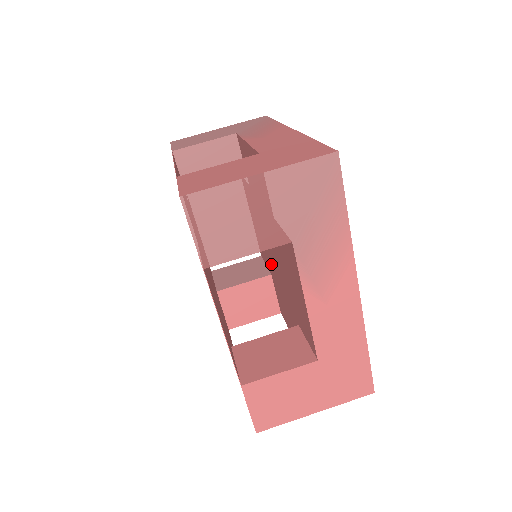
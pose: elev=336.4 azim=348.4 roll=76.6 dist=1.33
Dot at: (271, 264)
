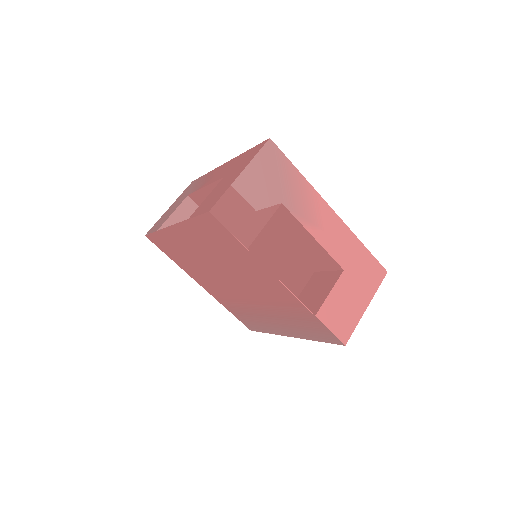
Dot at: (265, 263)
